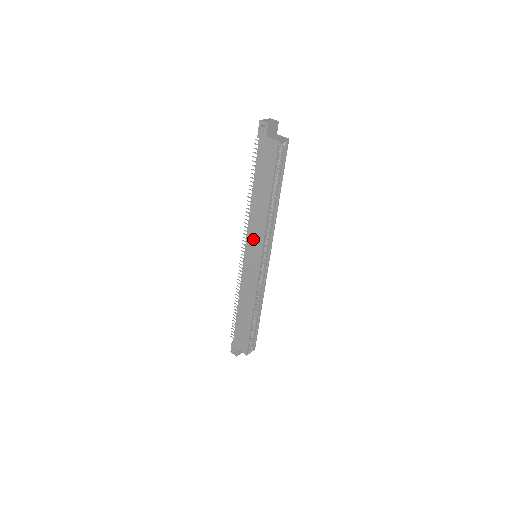
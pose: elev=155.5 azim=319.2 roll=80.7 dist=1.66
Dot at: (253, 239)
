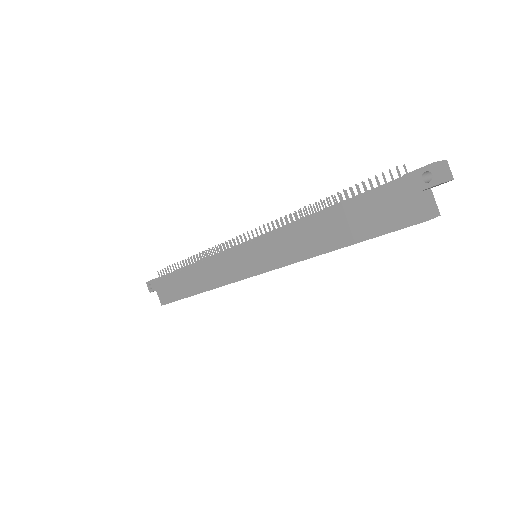
Dot at: (270, 249)
